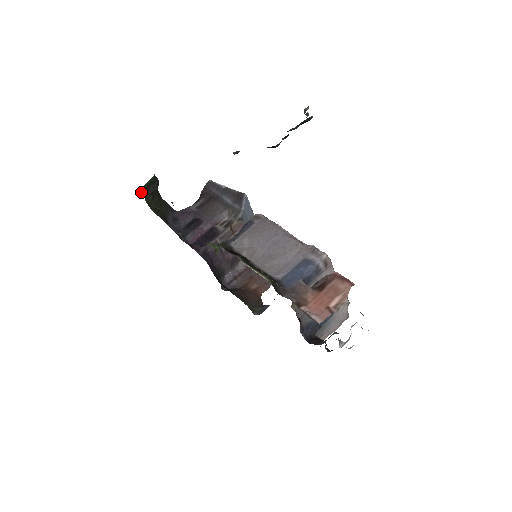
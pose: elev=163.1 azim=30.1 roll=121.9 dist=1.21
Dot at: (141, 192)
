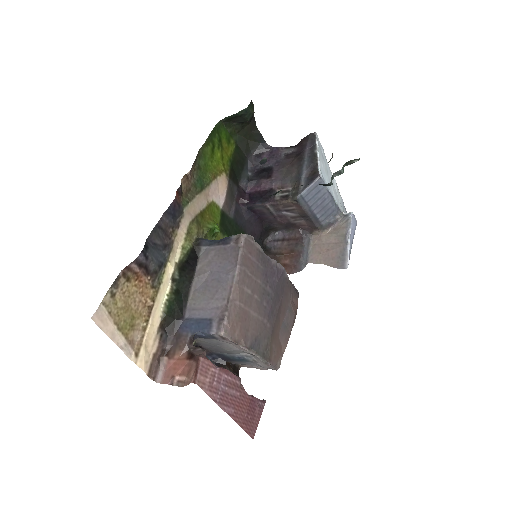
Dot at: (216, 125)
